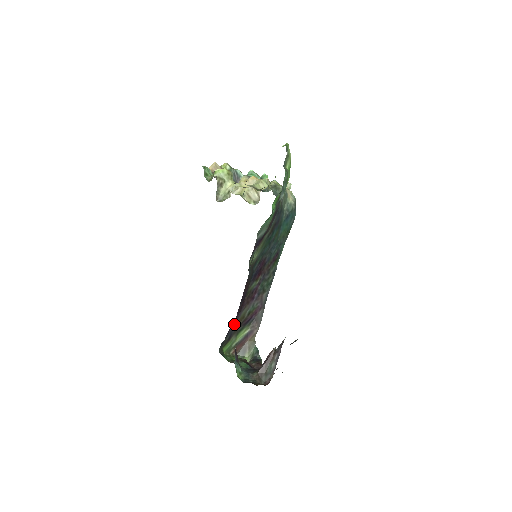
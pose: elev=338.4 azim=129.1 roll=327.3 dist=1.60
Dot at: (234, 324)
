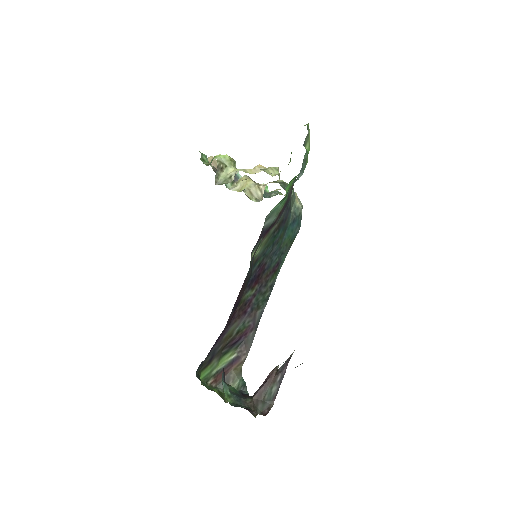
Dot at: (219, 341)
